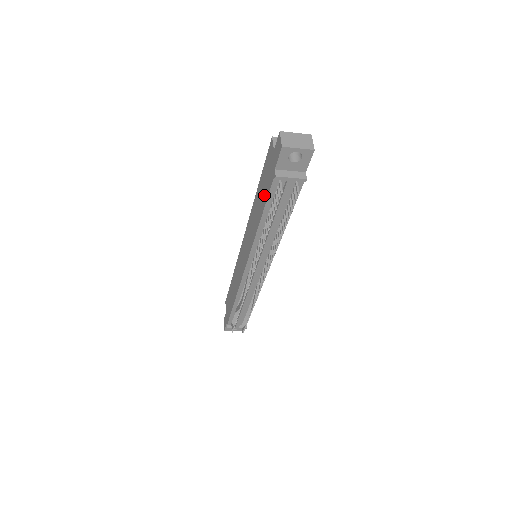
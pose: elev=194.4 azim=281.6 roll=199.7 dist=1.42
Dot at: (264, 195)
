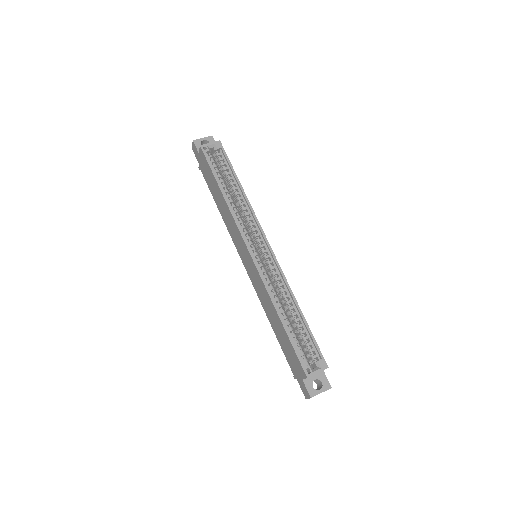
Dot at: (283, 345)
